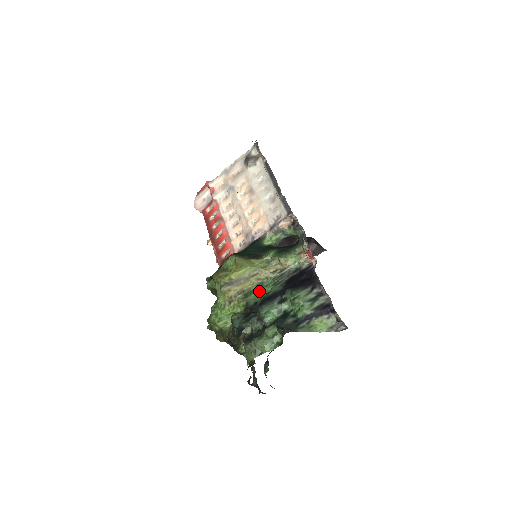
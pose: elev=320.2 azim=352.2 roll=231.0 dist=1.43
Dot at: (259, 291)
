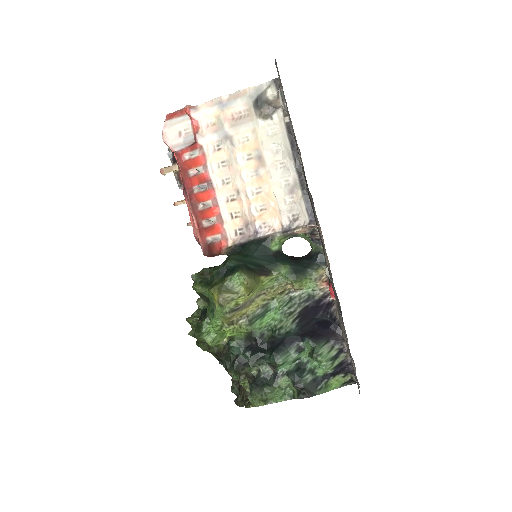
Dot at: (264, 316)
